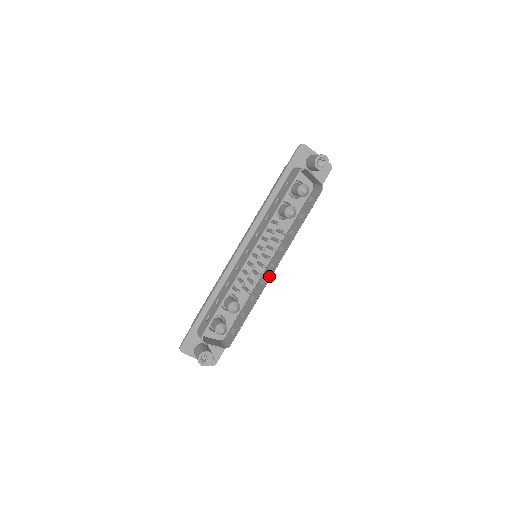
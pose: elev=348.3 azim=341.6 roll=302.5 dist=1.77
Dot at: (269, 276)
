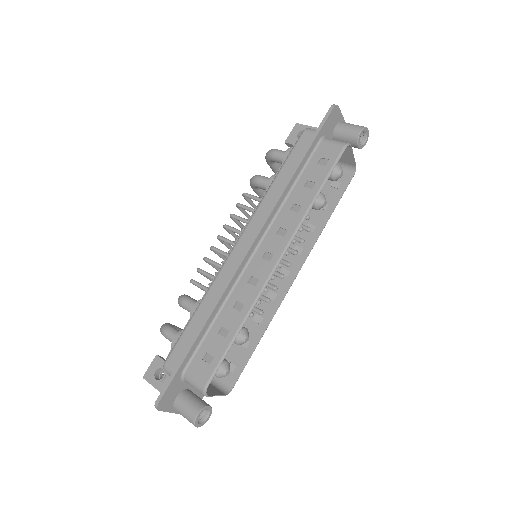
Dot at: (285, 288)
